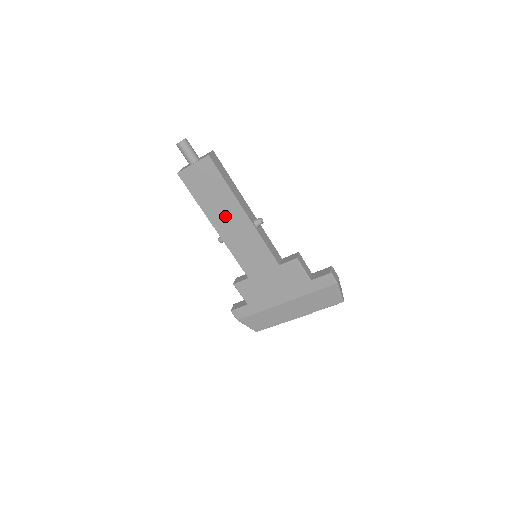
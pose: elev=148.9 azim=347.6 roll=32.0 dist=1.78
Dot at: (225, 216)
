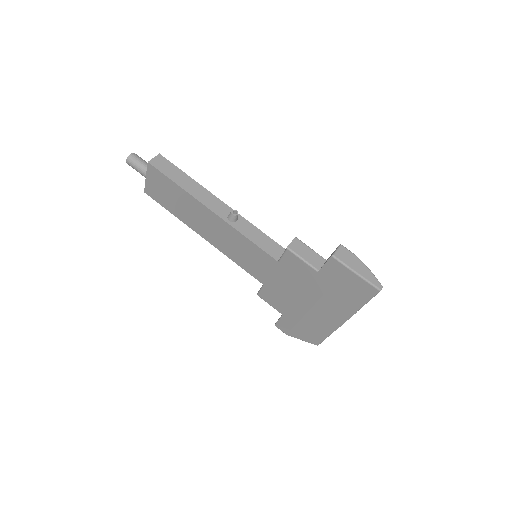
Dot at: (200, 221)
